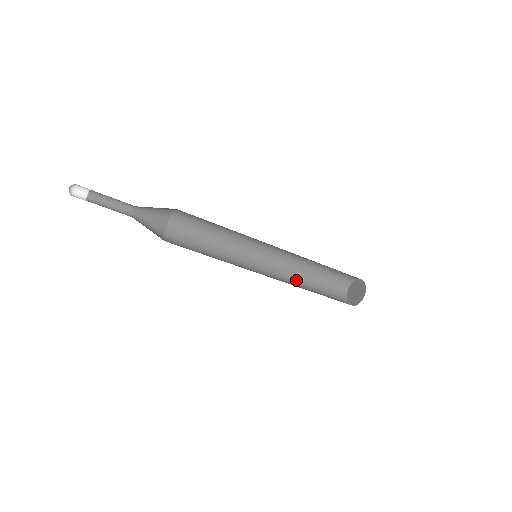
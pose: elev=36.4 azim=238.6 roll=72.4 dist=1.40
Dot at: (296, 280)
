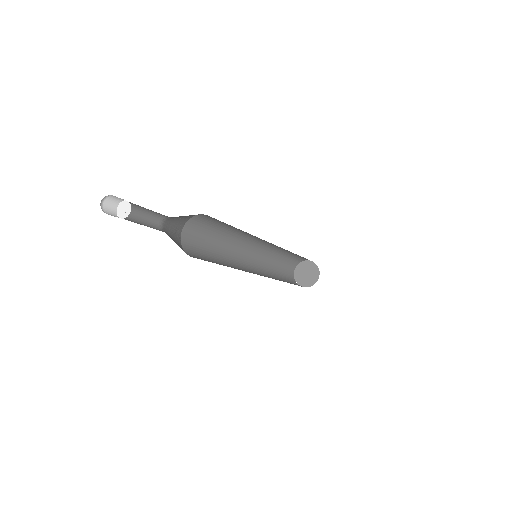
Dot at: (275, 279)
